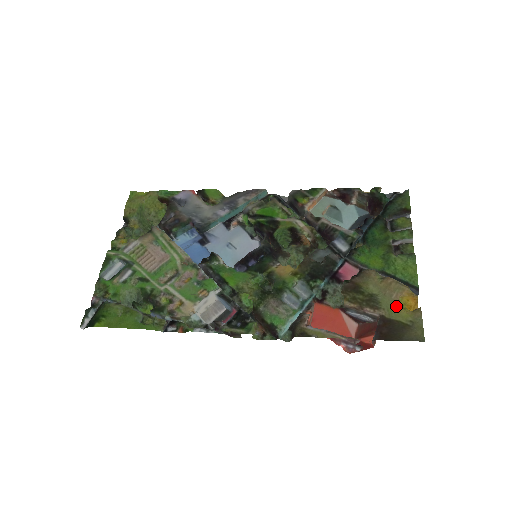
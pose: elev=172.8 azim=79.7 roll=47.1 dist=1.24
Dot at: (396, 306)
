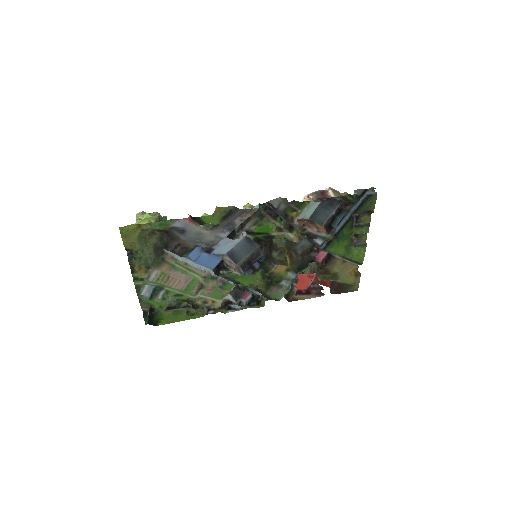
Dot at: (348, 278)
